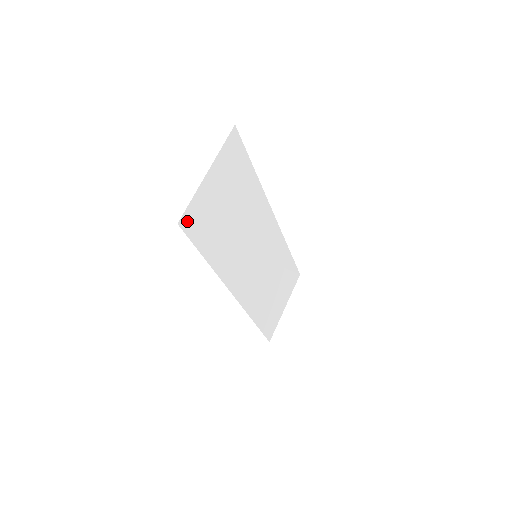
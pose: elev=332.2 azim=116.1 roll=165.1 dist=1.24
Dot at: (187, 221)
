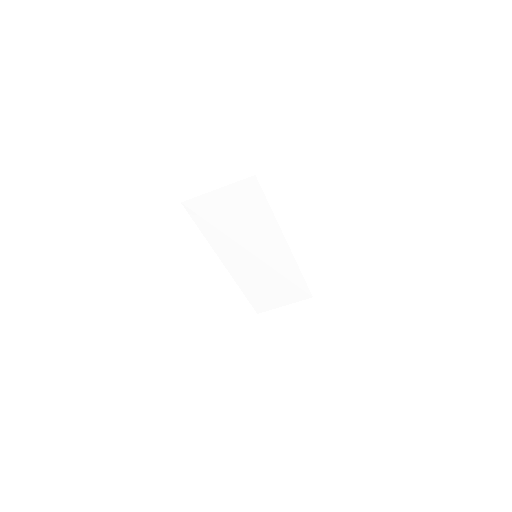
Dot at: (190, 205)
